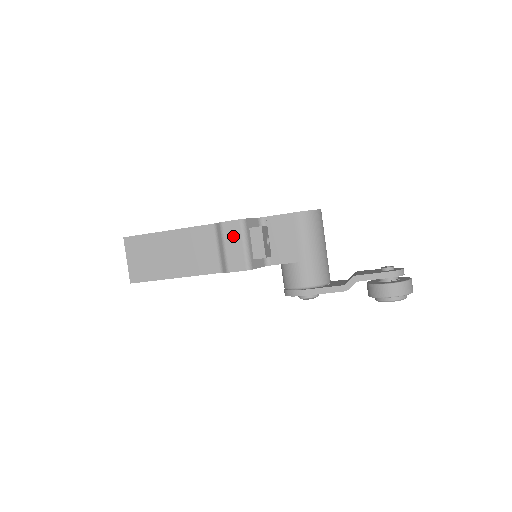
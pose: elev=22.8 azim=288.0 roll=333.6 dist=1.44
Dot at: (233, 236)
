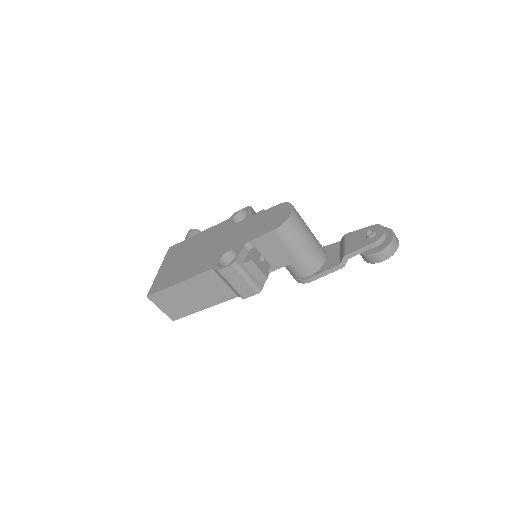
Dot at: (233, 277)
